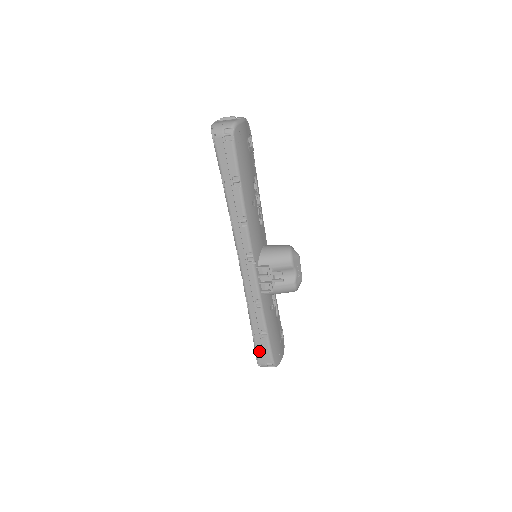
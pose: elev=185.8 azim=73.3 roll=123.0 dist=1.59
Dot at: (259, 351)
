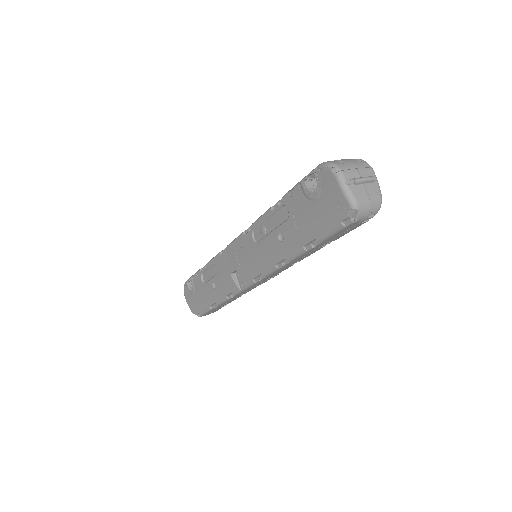
Dot at: (209, 312)
